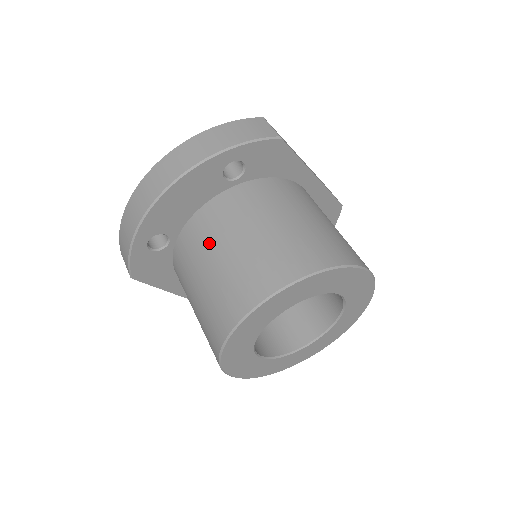
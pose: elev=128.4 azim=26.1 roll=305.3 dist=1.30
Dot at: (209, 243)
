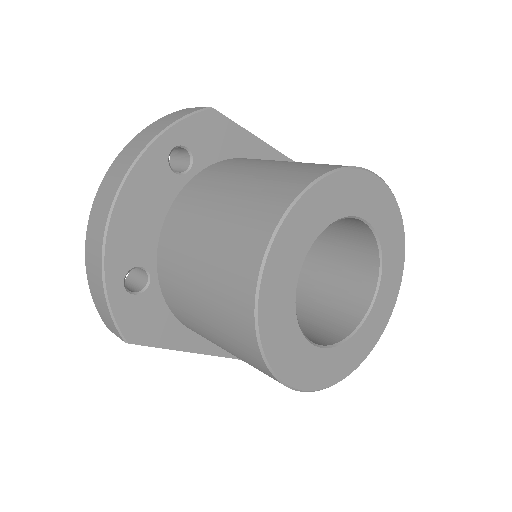
Dot at: (188, 239)
